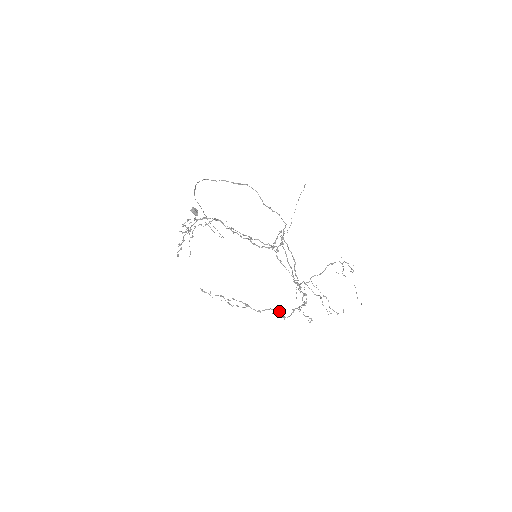
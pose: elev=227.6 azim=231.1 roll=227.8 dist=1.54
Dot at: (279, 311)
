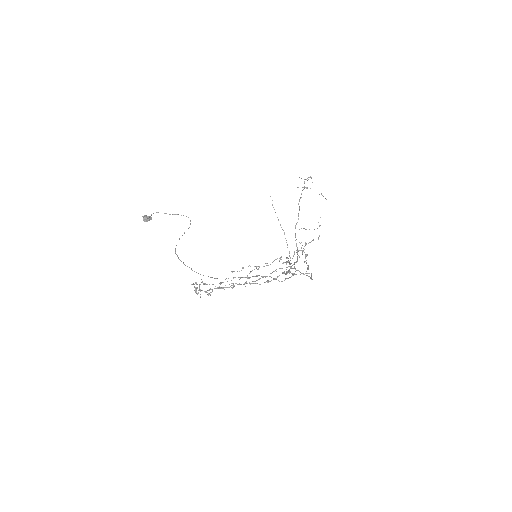
Dot at: occluded
